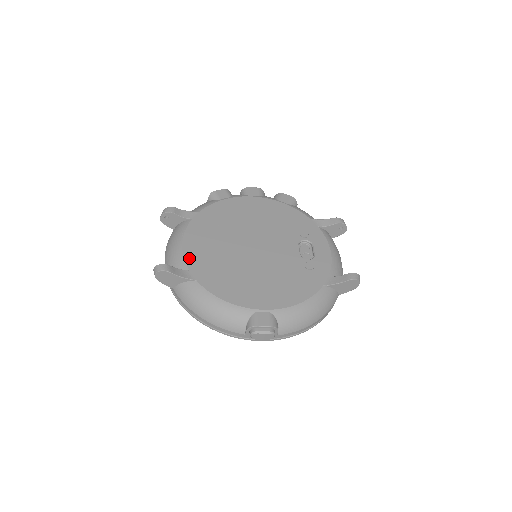
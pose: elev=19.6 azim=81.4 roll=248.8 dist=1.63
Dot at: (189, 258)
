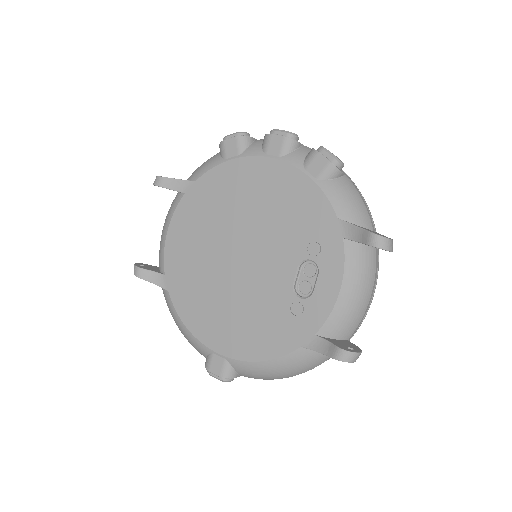
Dot at: (168, 257)
